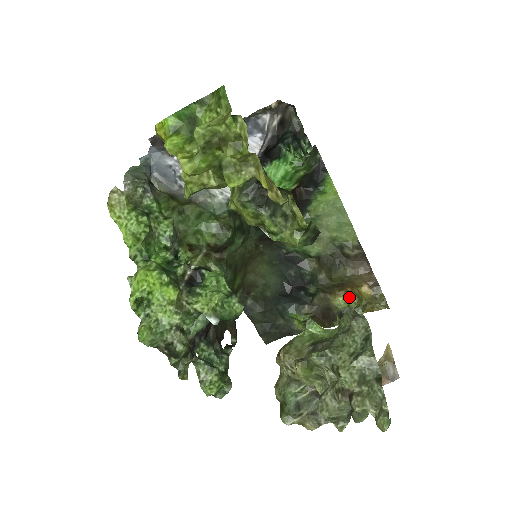
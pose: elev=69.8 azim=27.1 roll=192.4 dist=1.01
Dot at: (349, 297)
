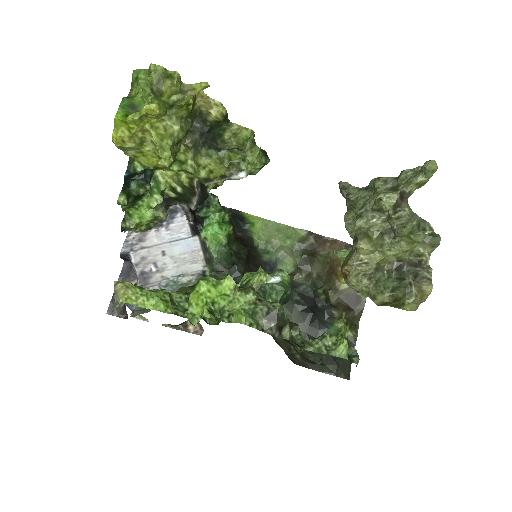
Dot at: occluded
